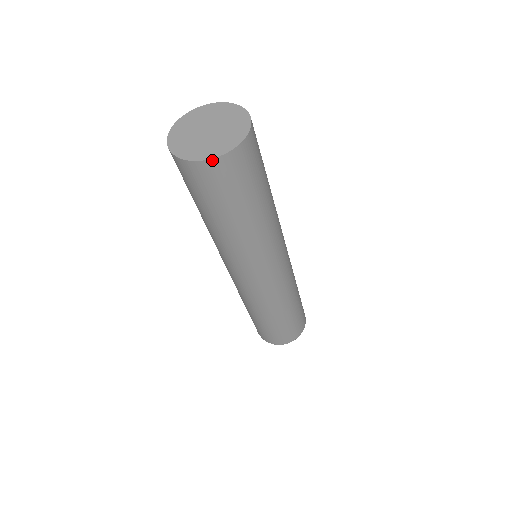
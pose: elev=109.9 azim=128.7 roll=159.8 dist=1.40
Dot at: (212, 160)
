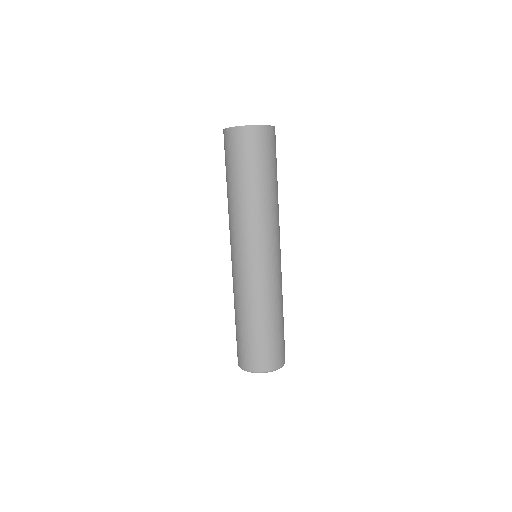
Dot at: (236, 128)
